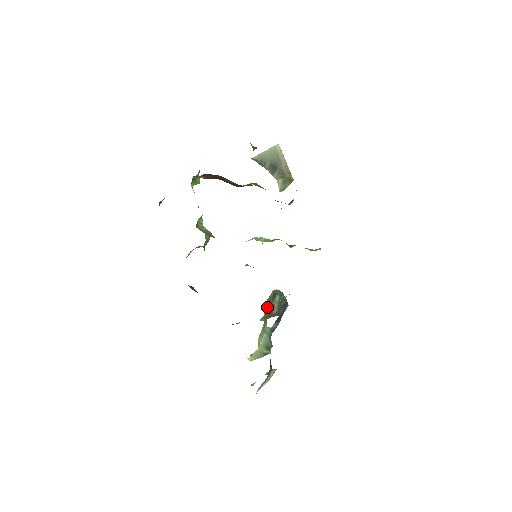
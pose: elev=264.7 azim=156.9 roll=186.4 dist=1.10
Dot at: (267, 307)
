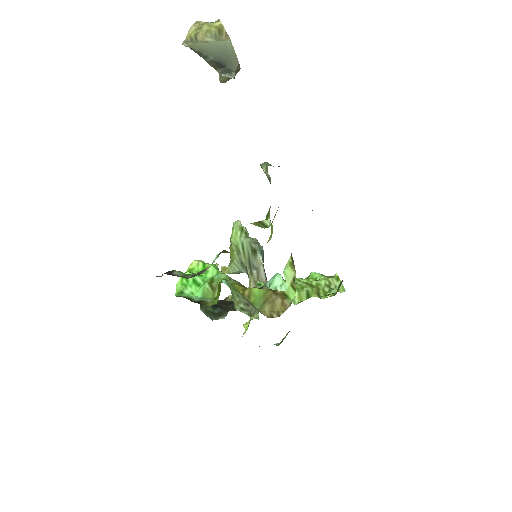
Dot at: (246, 259)
